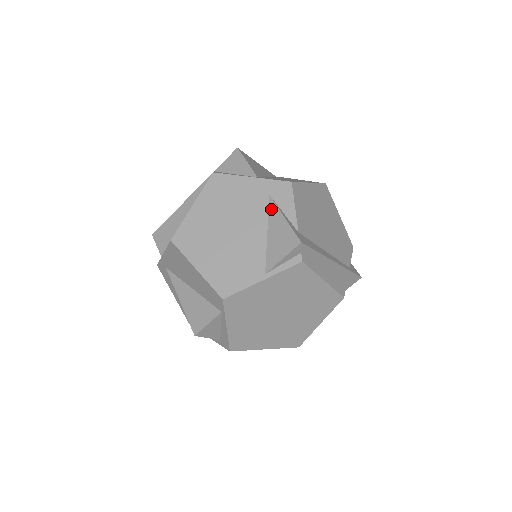
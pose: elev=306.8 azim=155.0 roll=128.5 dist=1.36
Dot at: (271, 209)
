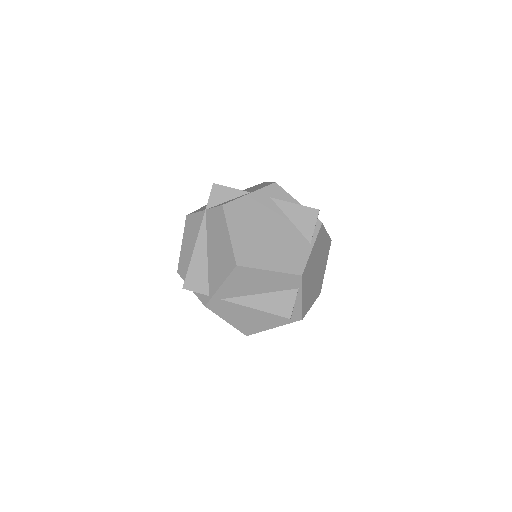
Dot at: (280, 205)
